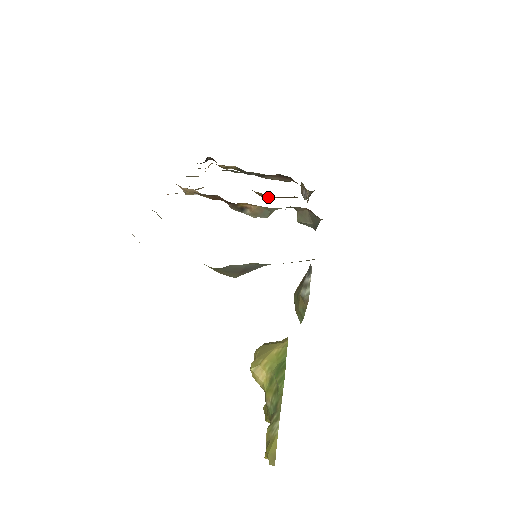
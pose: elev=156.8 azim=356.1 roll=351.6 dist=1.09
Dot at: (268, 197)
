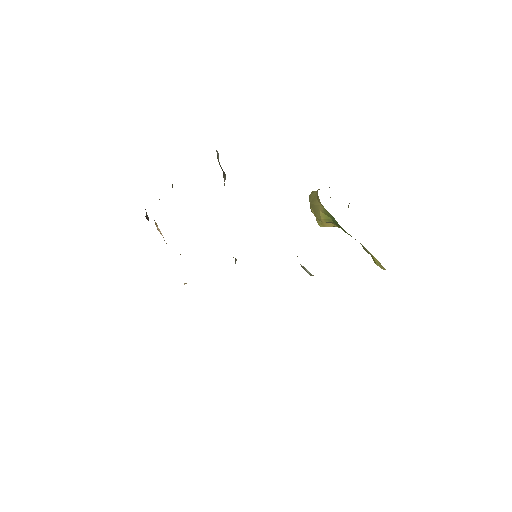
Dot at: occluded
